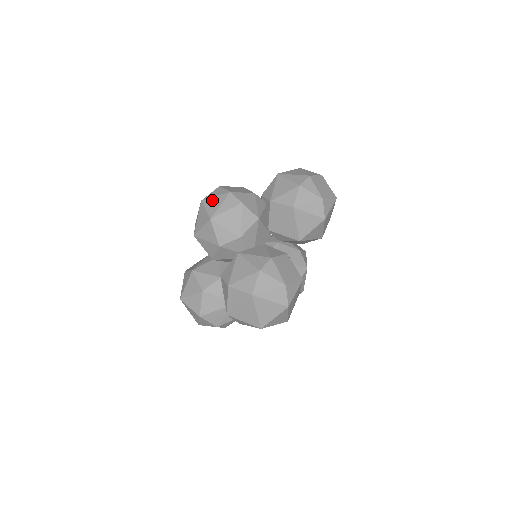
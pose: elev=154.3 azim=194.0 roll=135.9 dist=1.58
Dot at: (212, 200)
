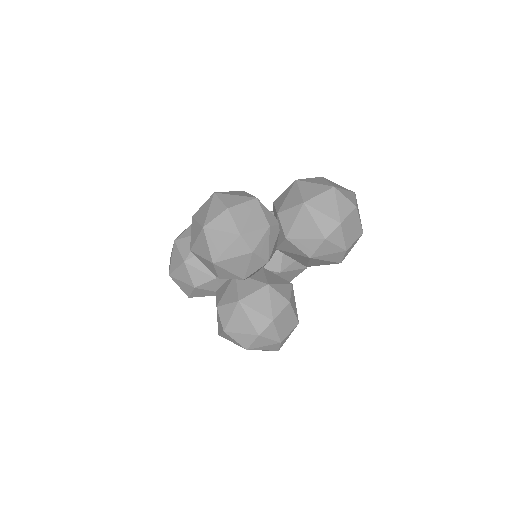
Dot at: (217, 235)
